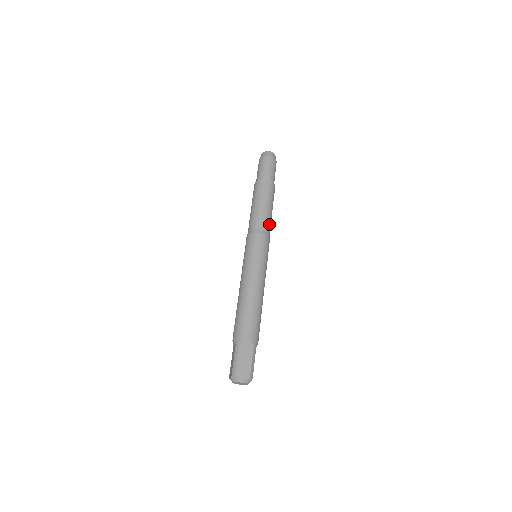
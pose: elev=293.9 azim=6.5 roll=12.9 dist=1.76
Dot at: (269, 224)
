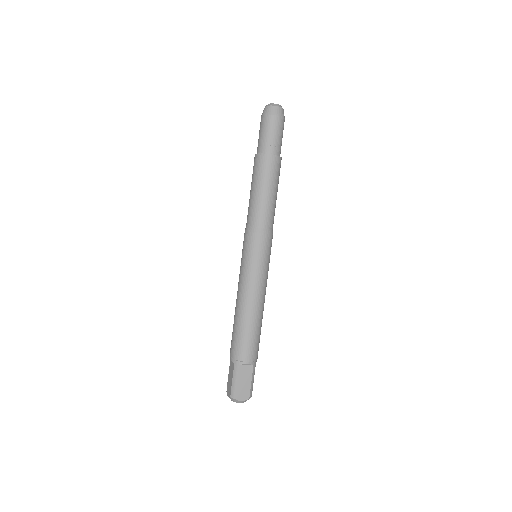
Dot at: (273, 216)
